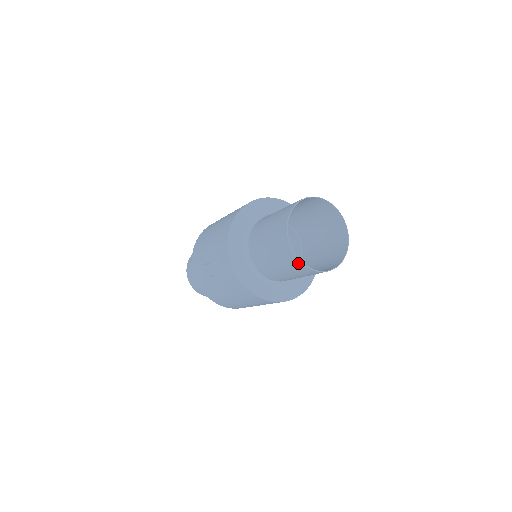
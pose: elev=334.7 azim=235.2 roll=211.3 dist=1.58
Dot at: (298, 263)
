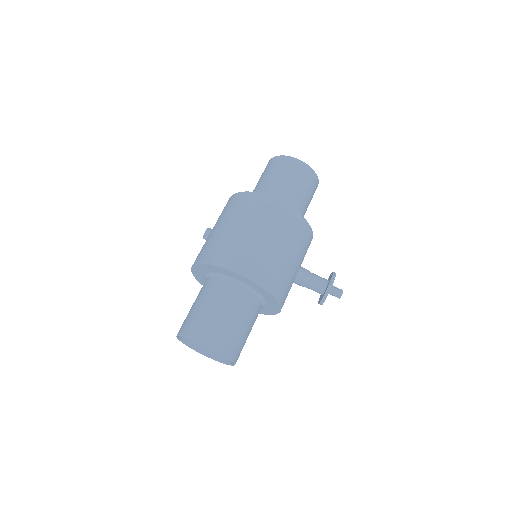
Dot at: (184, 339)
